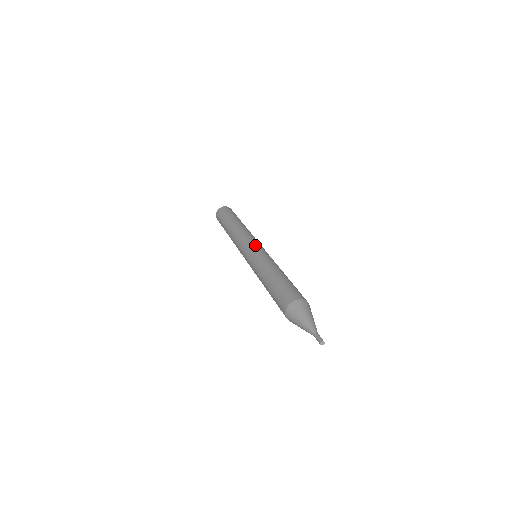
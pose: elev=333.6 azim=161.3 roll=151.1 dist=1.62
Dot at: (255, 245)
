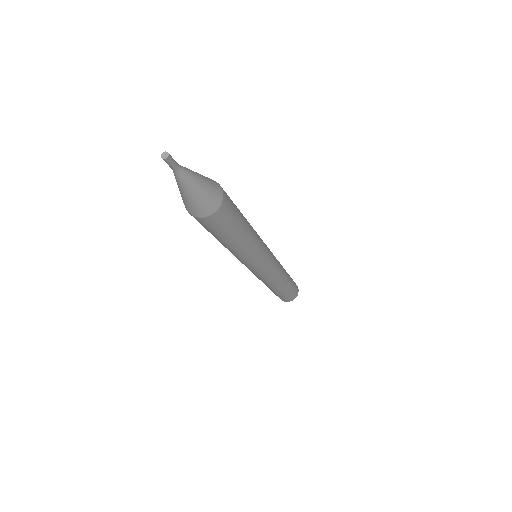
Dot at: occluded
